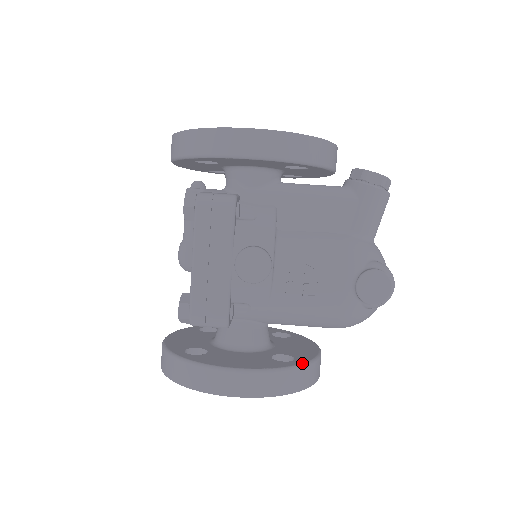
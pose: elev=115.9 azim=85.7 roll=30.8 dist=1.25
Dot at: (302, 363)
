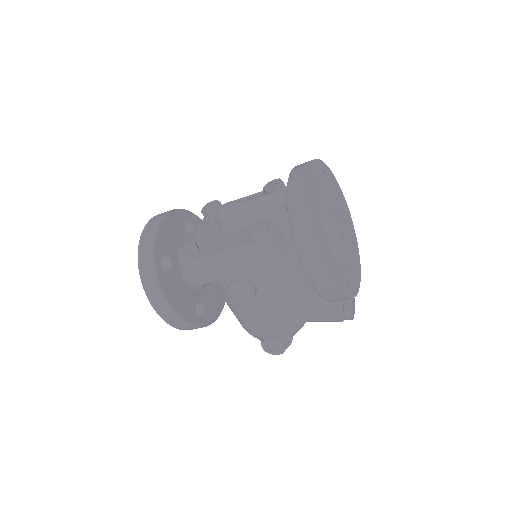
Dot at: (204, 325)
